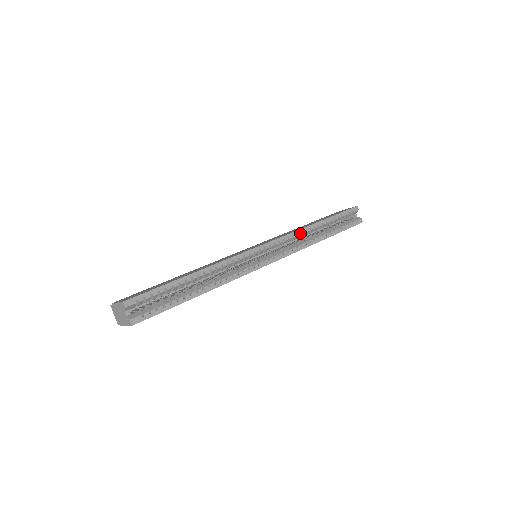
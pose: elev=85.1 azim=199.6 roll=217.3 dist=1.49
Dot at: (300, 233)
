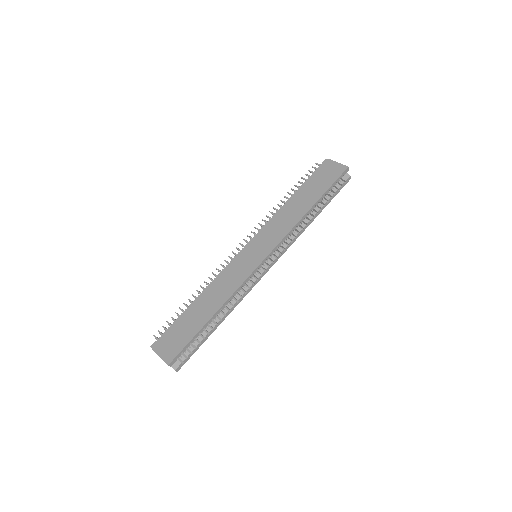
Dot at: (295, 228)
